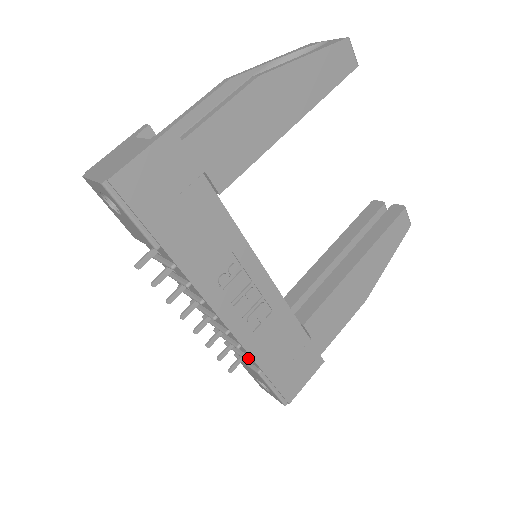
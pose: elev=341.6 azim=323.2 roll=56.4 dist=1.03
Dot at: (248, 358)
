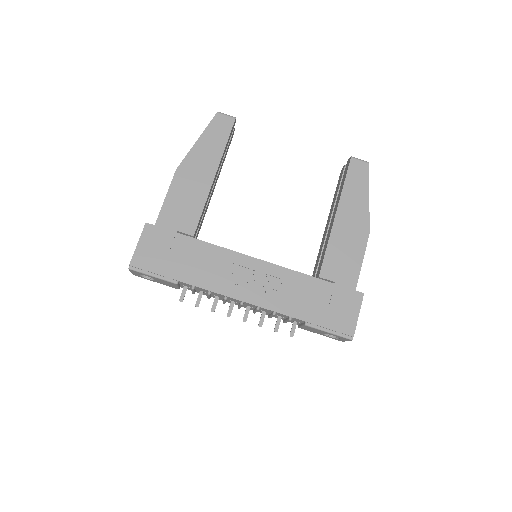
Dot at: (288, 318)
